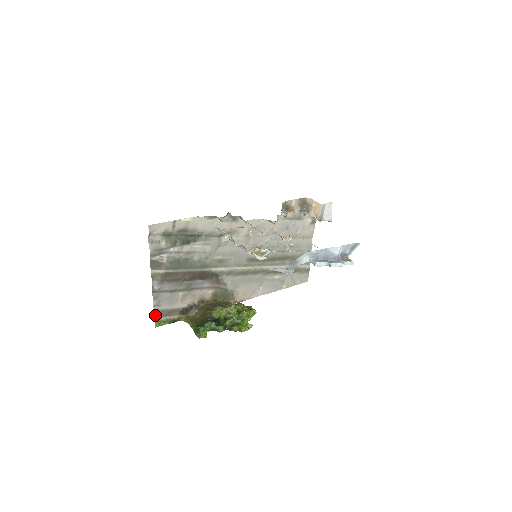
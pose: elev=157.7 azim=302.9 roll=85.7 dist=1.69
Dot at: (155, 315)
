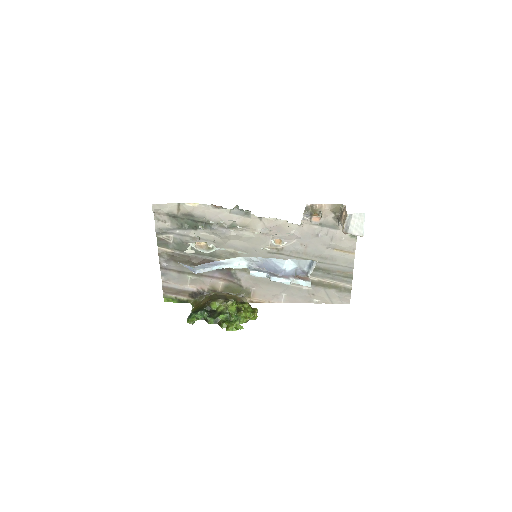
Dot at: (164, 290)
